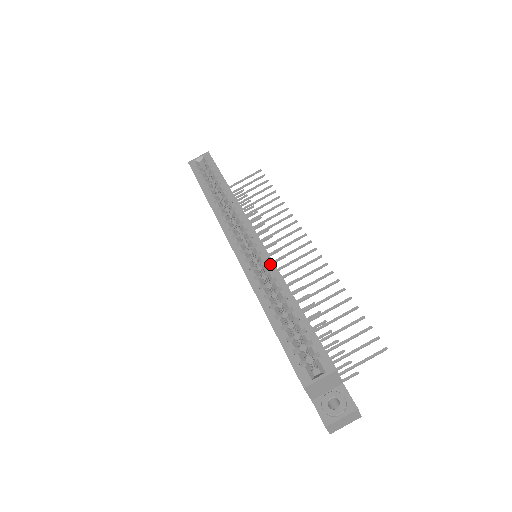
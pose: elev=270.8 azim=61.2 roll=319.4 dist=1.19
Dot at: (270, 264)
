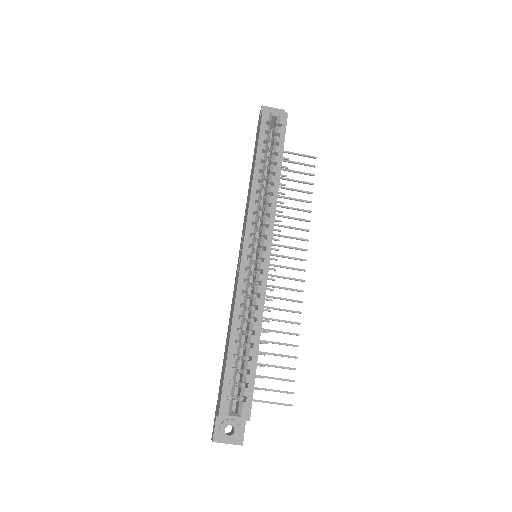
Dot at: (262, 290)
